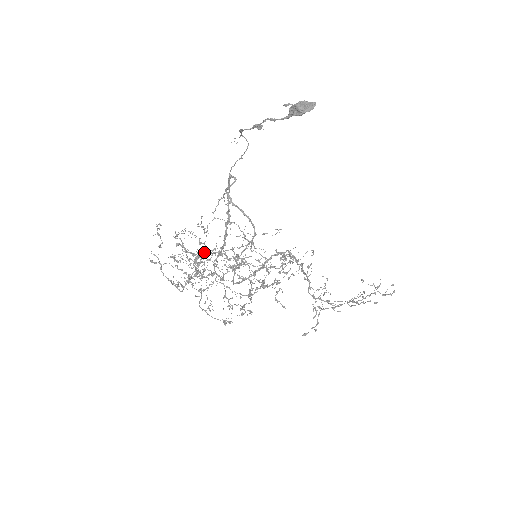
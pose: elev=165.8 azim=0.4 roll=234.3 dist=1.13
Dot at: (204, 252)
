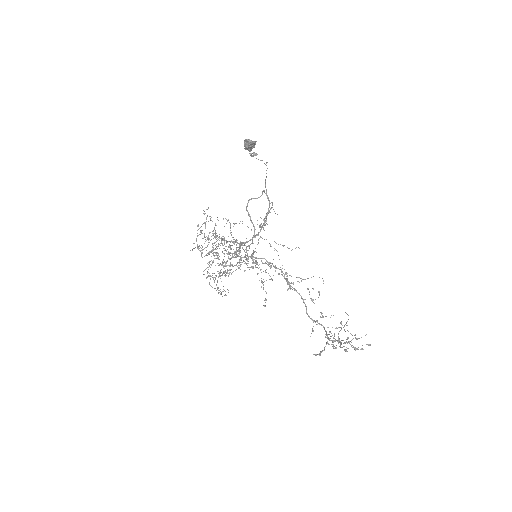
Dot at: (217, 235)
